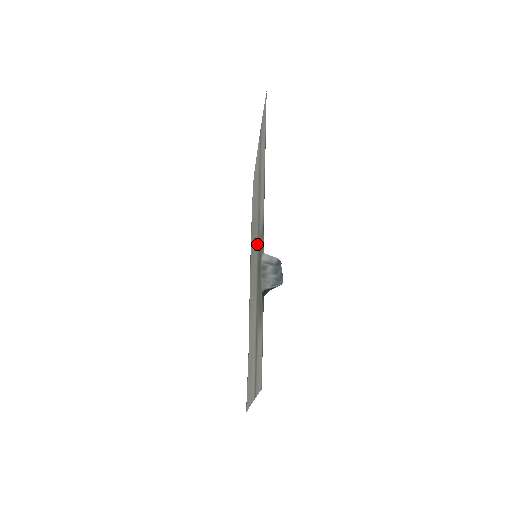
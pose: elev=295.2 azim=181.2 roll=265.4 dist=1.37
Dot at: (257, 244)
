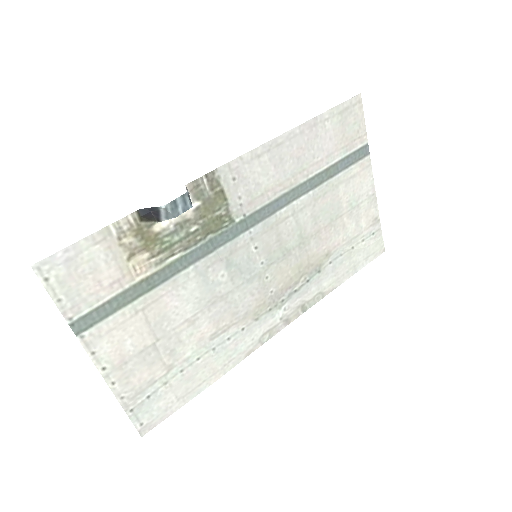
Dot at: (253, 233)
